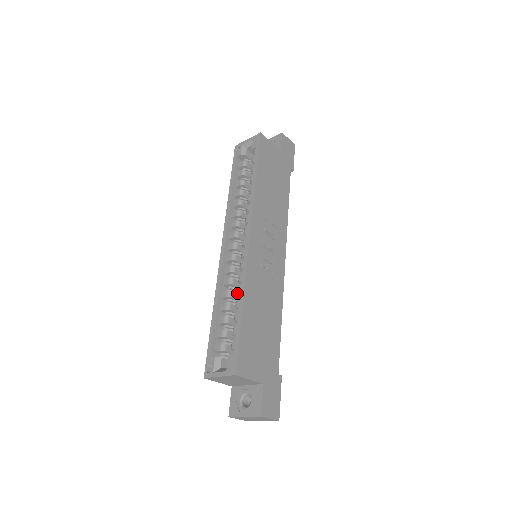
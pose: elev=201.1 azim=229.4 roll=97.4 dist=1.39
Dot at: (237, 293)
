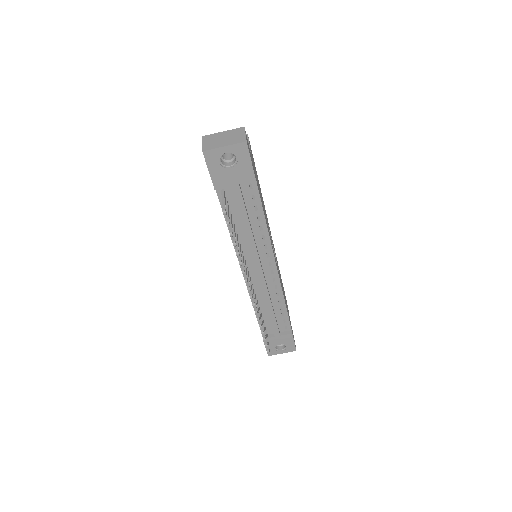
Dot at: occluded
